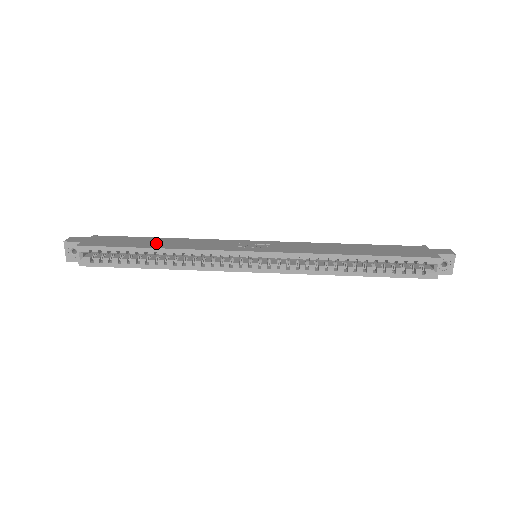
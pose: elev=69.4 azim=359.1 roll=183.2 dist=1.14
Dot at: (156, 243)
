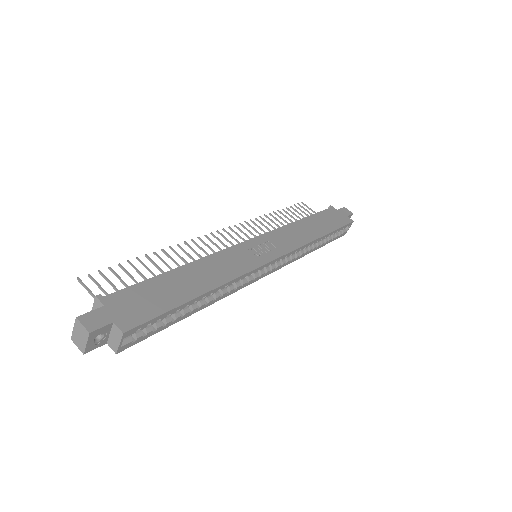
Dot at: (192, 283)
